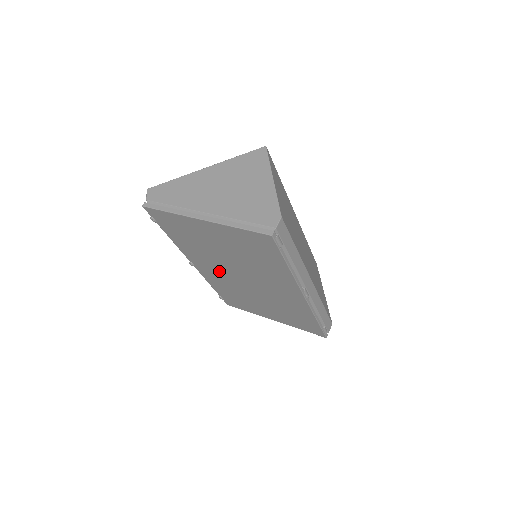
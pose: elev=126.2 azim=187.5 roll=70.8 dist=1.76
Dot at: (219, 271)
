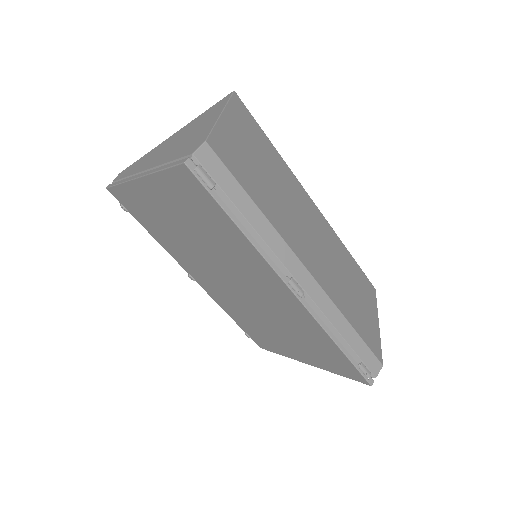
Dot at: (212, 279)
